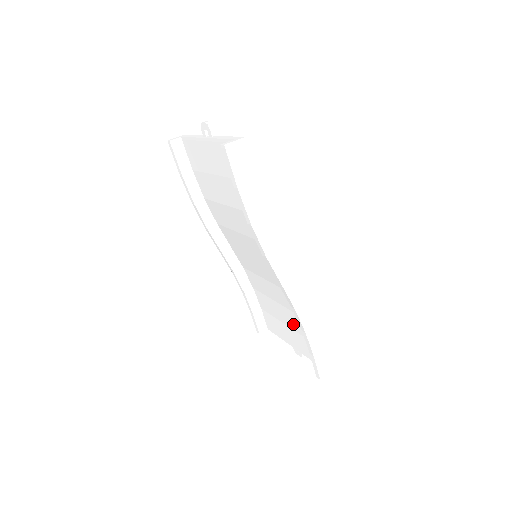
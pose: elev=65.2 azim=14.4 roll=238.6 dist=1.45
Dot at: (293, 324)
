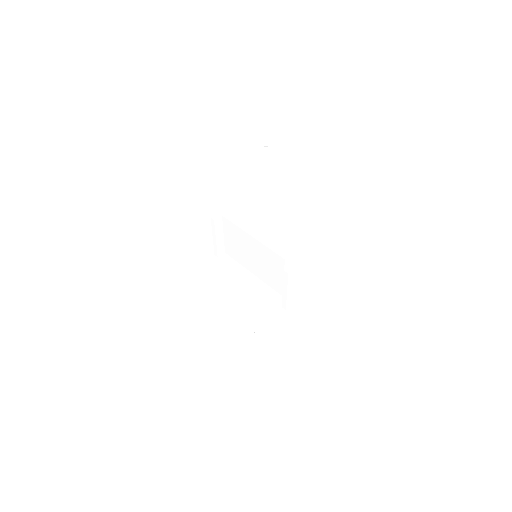
Dot at: (261, 311)
